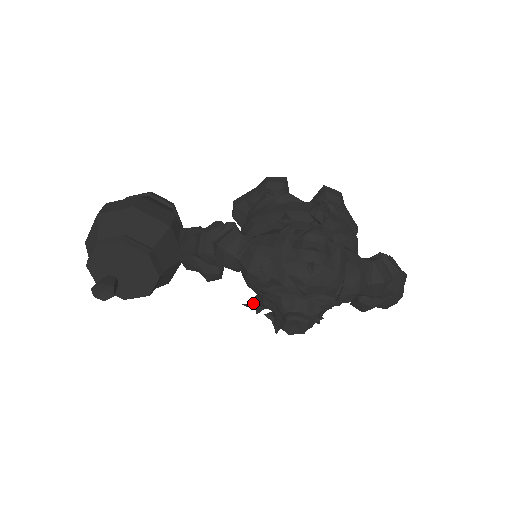
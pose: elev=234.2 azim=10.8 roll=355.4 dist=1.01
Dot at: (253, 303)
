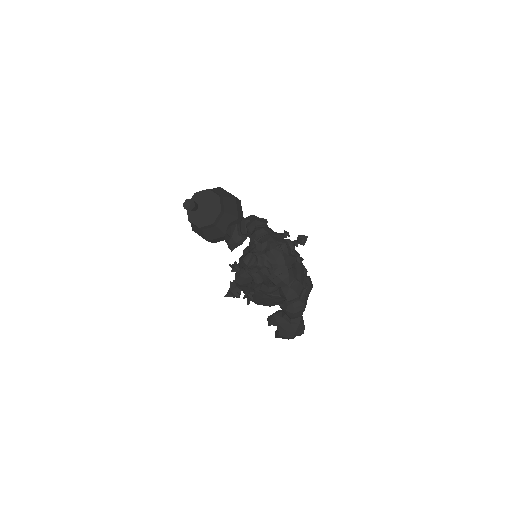
Dot at: (236, 263)
